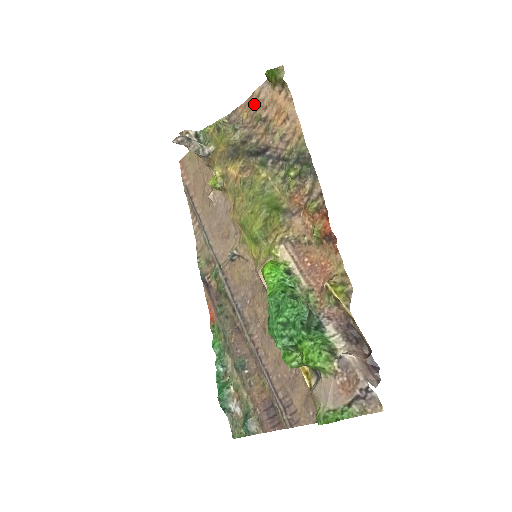
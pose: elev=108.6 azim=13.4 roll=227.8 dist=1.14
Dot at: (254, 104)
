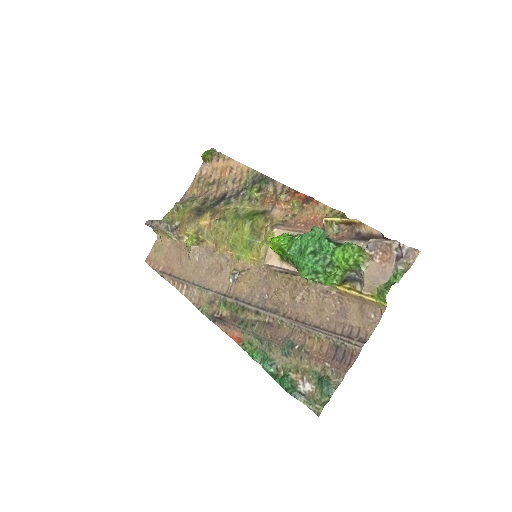
Dot at: (200, 180)
